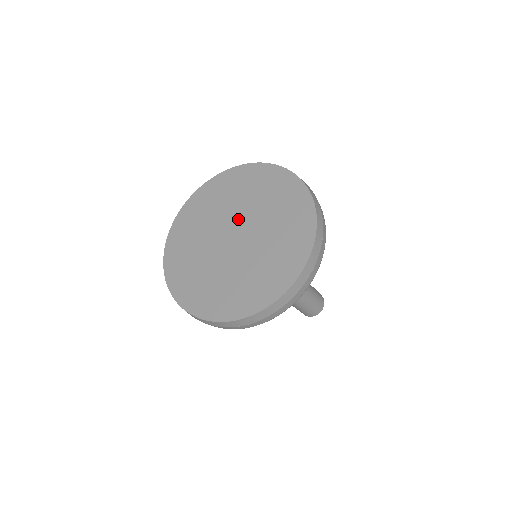
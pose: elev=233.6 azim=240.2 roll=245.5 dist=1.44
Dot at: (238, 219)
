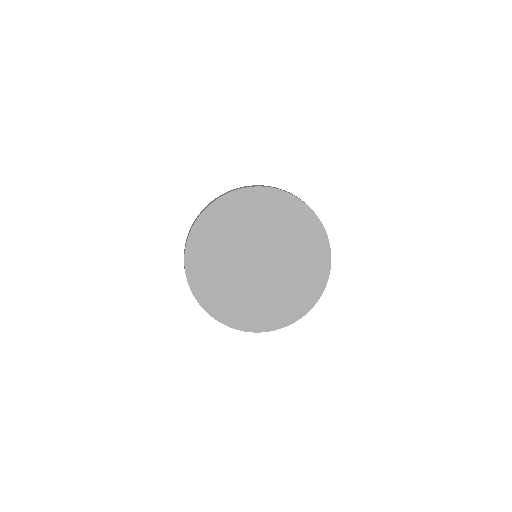
Dot at: (271, 249)
